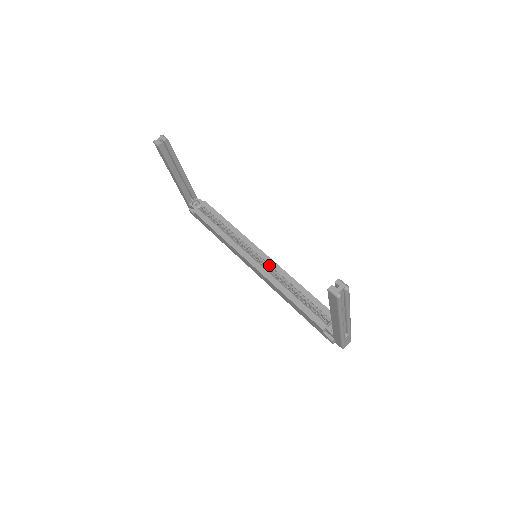
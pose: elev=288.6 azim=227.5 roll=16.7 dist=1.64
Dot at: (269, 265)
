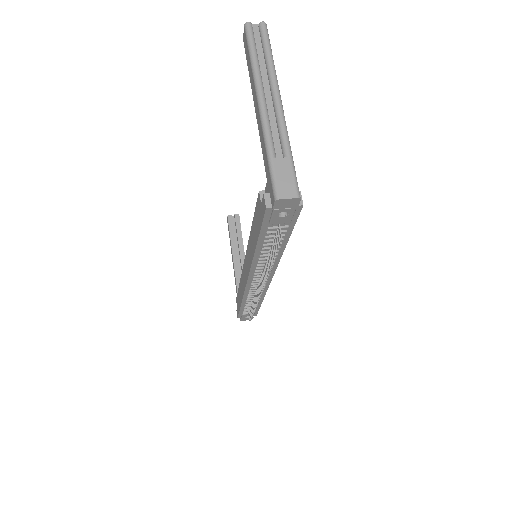
Dot at: occluded
